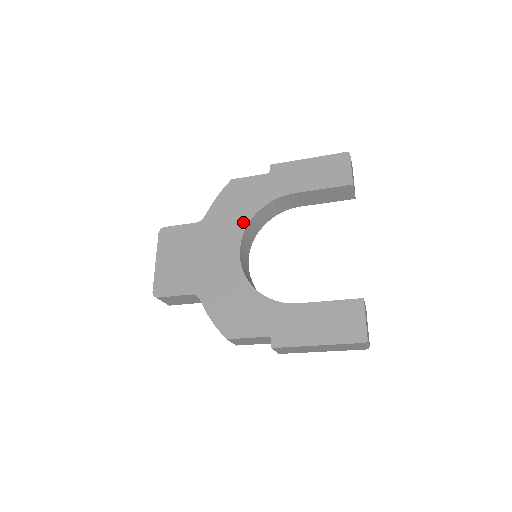
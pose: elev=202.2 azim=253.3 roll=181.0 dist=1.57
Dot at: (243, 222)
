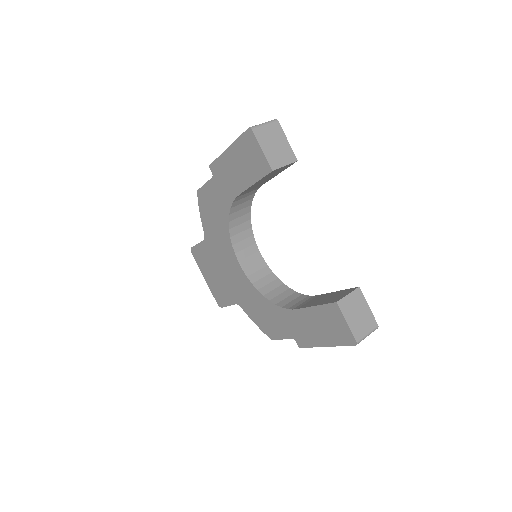
Dot at: (226, 234)
